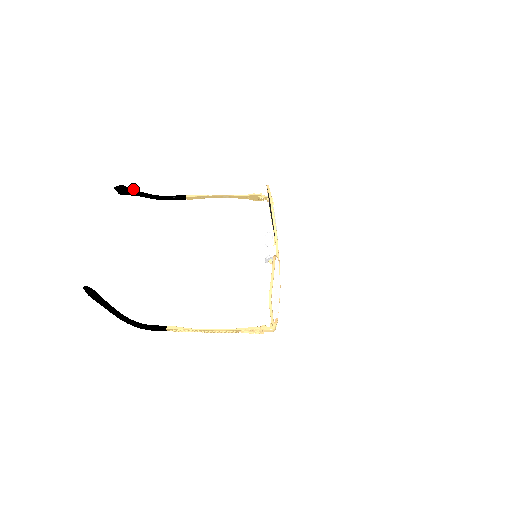
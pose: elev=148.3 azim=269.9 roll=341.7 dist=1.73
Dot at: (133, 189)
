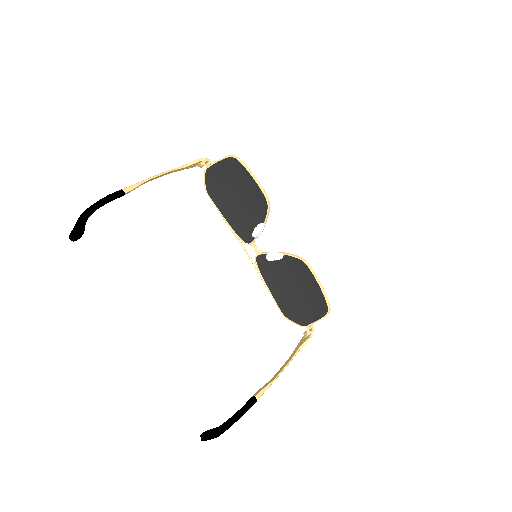
Dot at: (80, 219)
